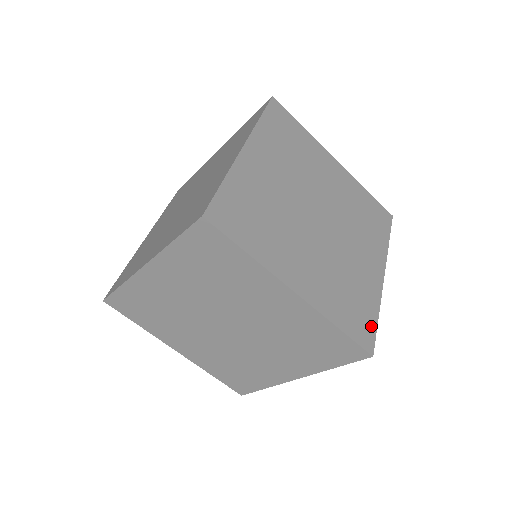
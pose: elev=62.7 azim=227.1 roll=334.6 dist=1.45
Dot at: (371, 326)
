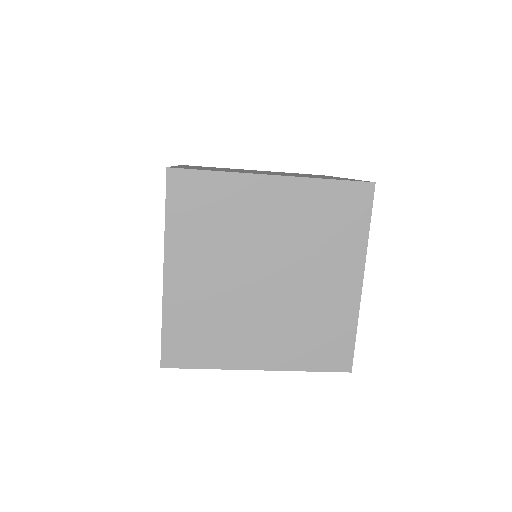
Dot at: (347, 347)
